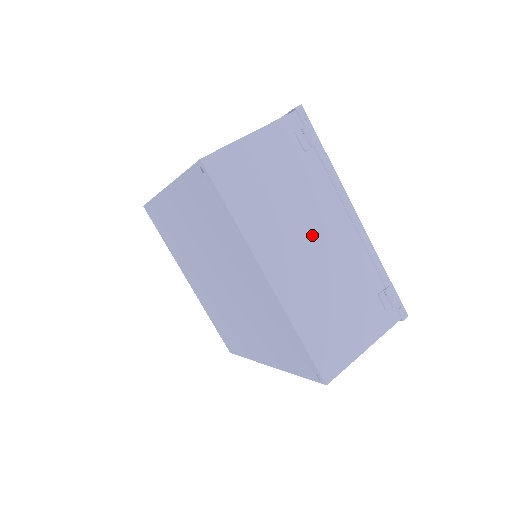
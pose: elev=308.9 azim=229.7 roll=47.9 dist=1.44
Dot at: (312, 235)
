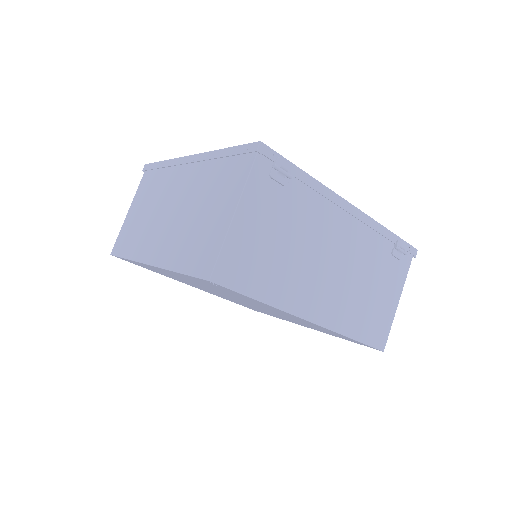
Dot at: (326, 256)
